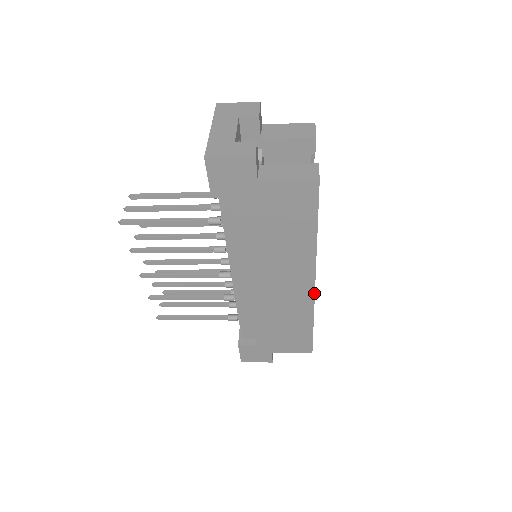
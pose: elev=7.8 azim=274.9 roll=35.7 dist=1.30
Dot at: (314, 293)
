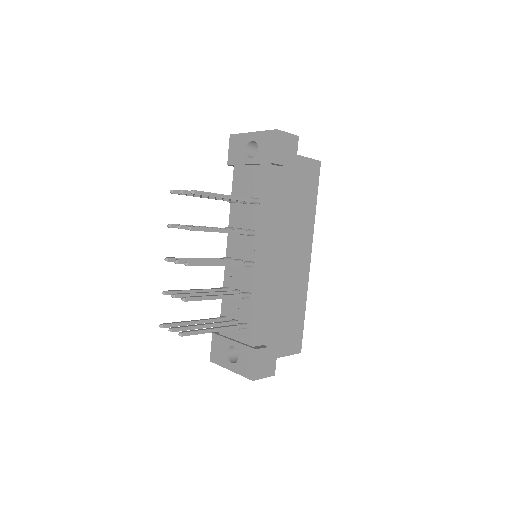
Dot at: (309, 269)
